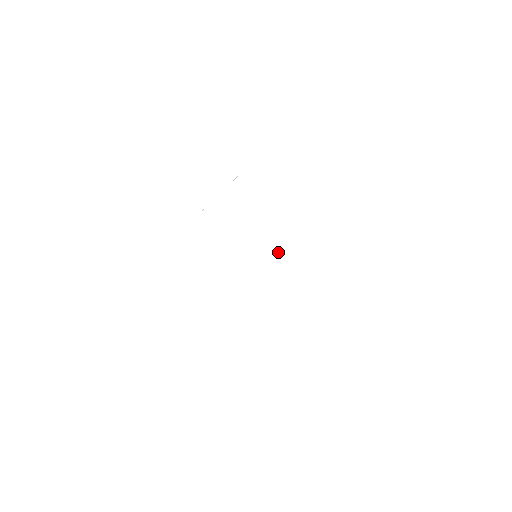
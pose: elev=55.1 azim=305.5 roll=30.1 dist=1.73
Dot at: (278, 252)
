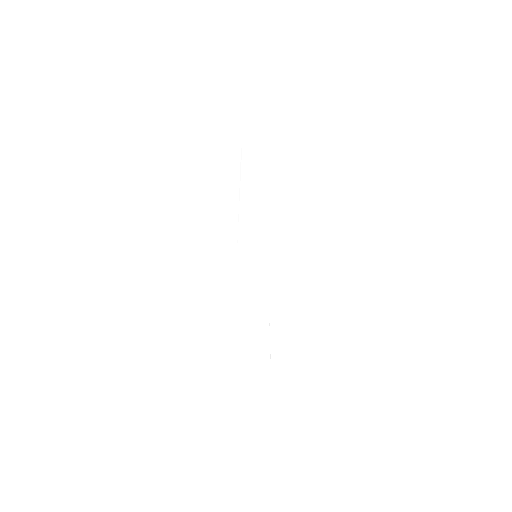
Dot at: occluded
